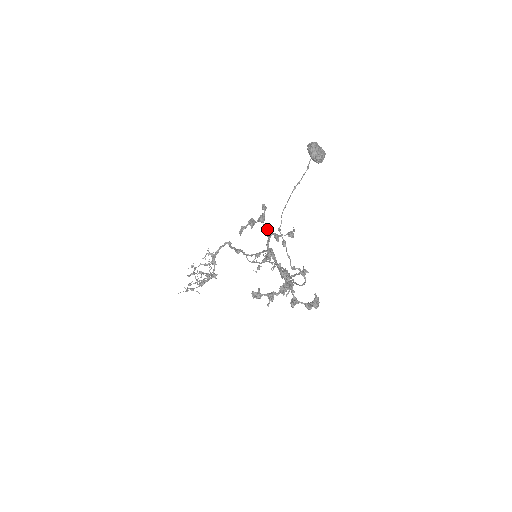
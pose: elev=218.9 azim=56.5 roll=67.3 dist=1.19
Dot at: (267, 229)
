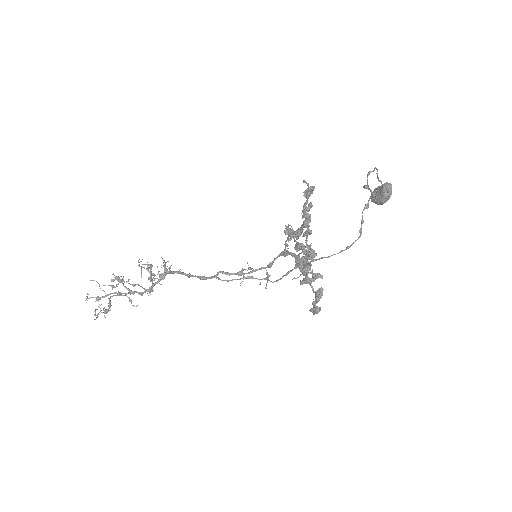
Dot at: (309, 215)
